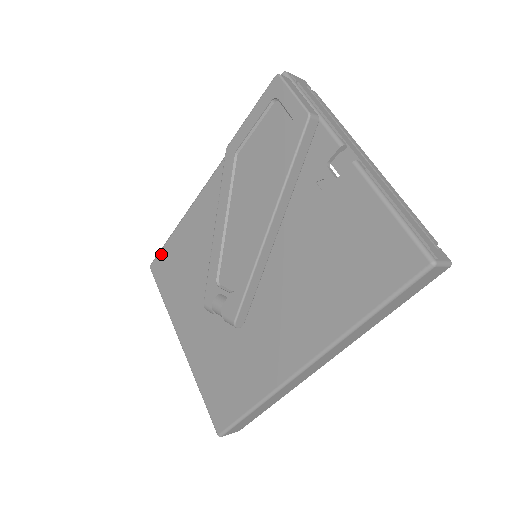
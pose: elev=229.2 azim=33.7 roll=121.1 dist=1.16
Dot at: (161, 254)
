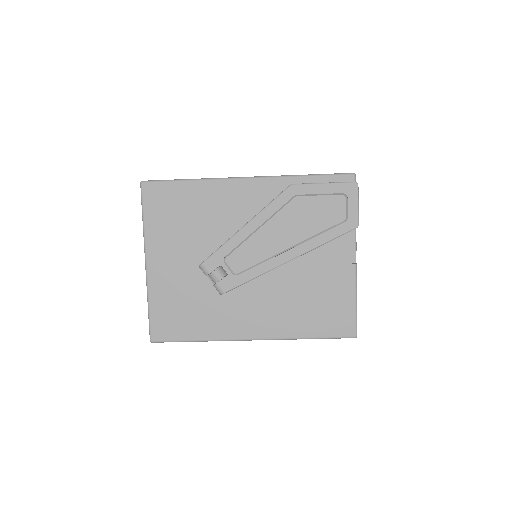
Dot at: (164, 185)
